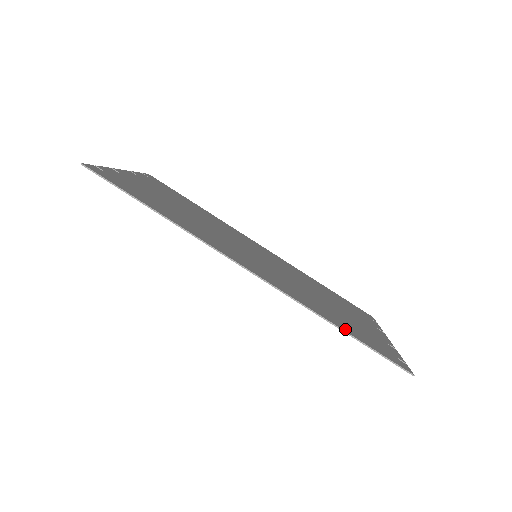
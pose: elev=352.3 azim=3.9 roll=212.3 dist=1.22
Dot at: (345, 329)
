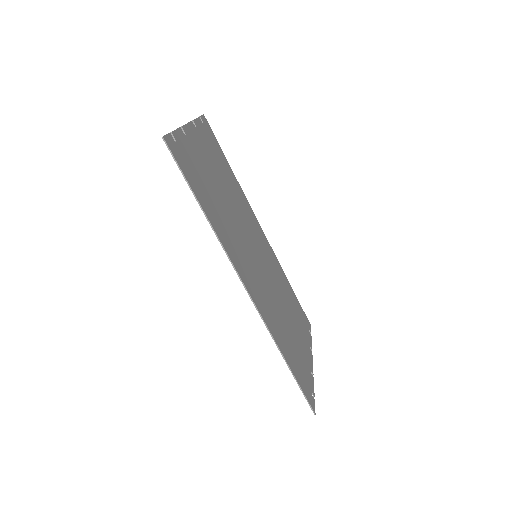
Dot at: (290, 363)
